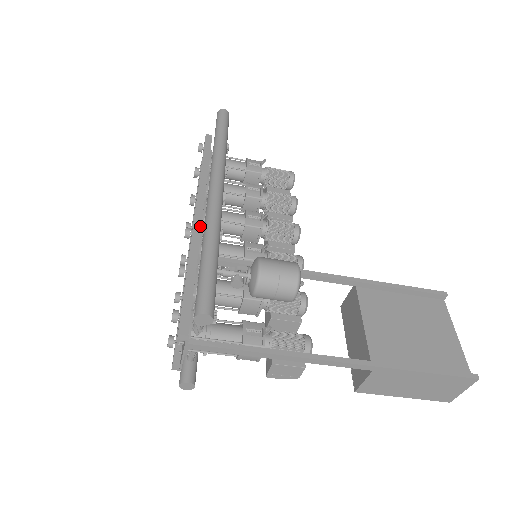
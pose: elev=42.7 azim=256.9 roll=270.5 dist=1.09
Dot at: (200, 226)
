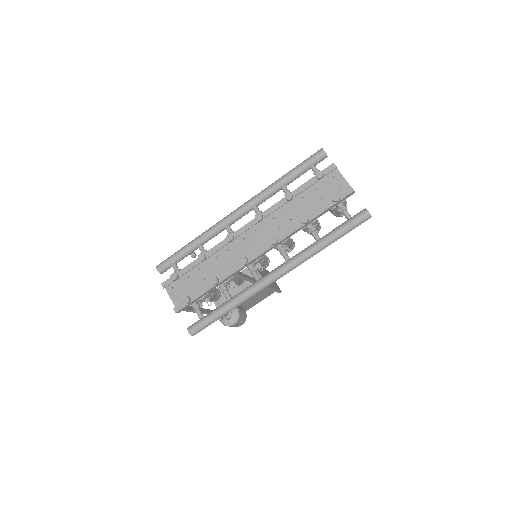
Dot at: occluded
